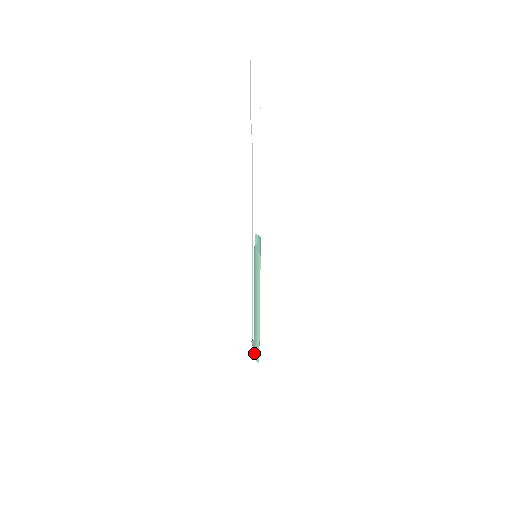
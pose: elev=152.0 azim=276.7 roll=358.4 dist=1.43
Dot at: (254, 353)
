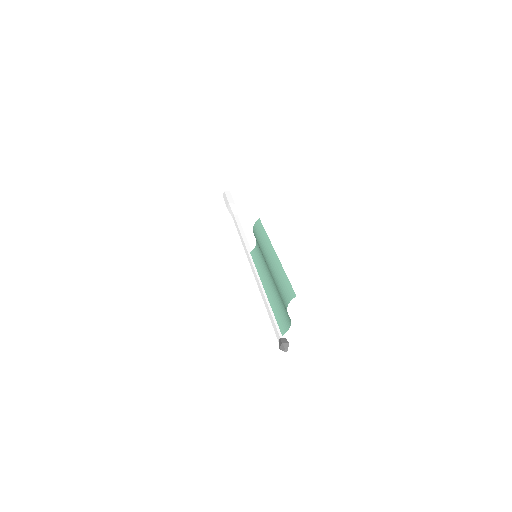
Dot at: (286, 299)
